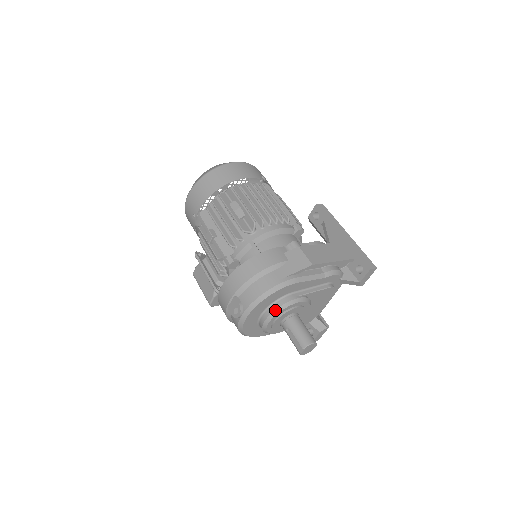
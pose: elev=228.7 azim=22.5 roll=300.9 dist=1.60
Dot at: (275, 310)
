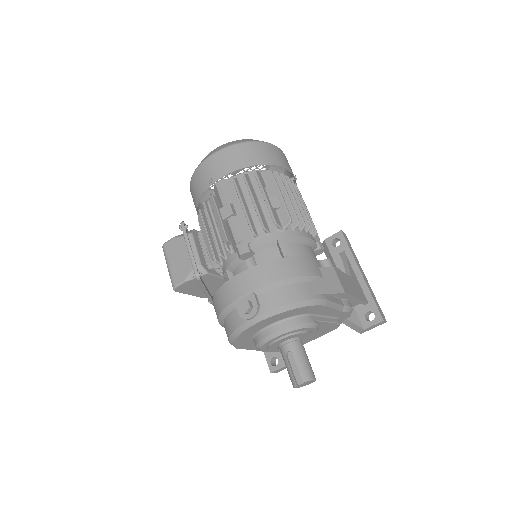
Dot at: (290, 326)
